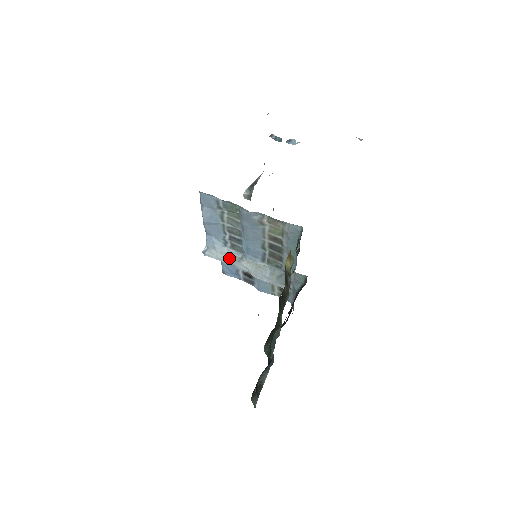
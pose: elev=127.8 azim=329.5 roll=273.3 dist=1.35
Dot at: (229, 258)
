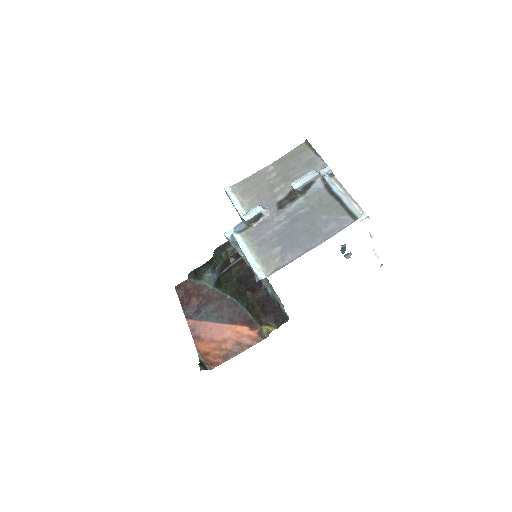
Dot at: (239, 250)
